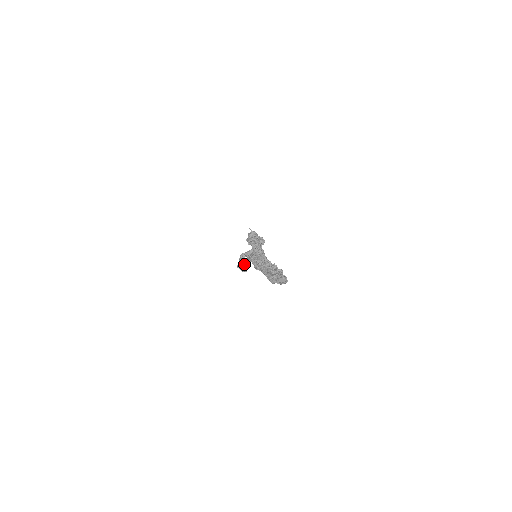
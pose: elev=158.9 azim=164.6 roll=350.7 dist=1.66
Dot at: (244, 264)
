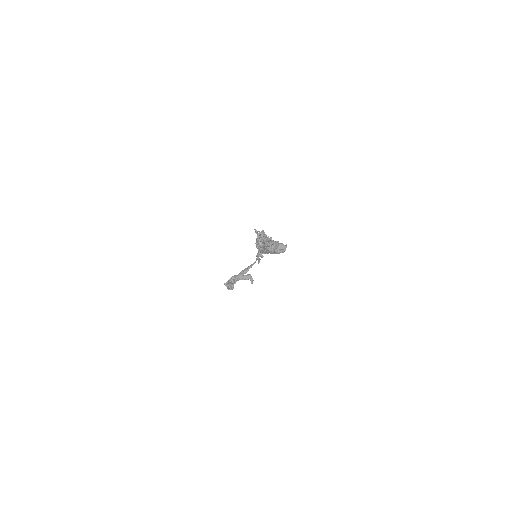
Dot at: occluded
